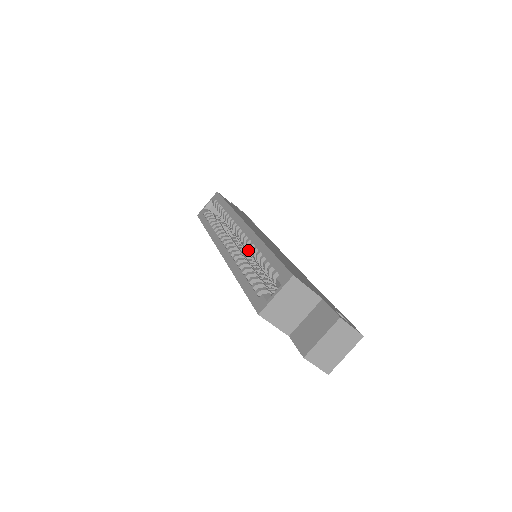
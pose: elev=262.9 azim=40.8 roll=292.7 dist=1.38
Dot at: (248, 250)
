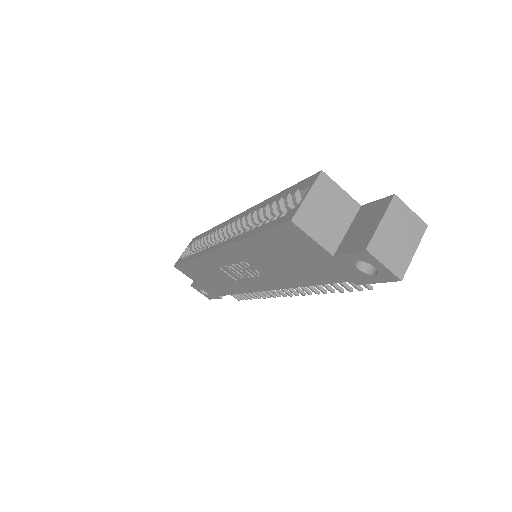
Dot at: occluded
